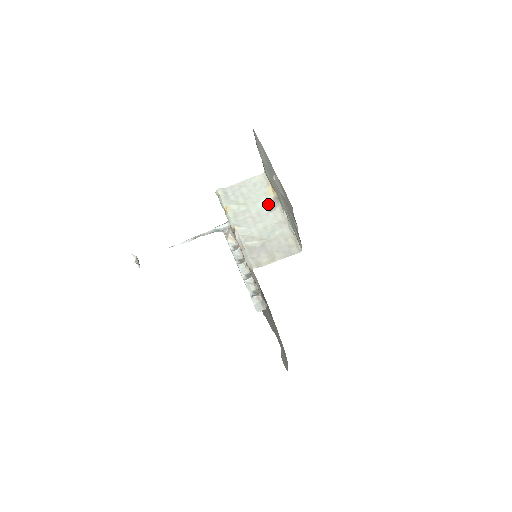
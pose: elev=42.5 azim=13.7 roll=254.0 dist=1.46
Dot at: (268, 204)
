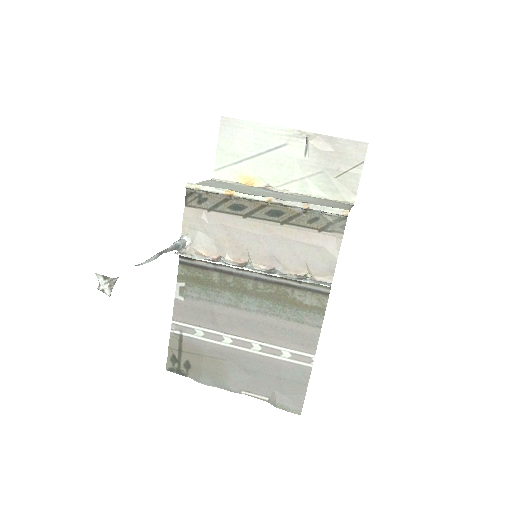
Dot at: (264, 190)
